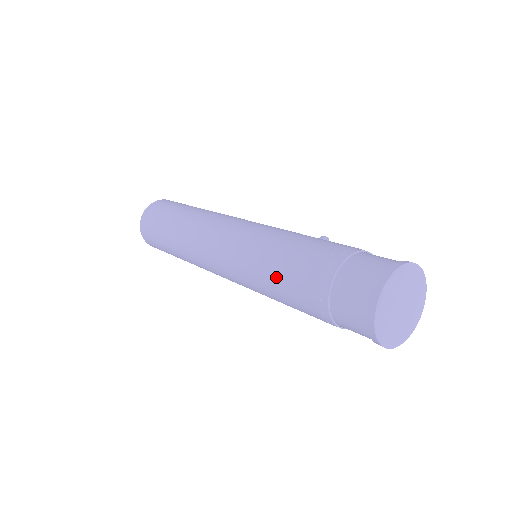
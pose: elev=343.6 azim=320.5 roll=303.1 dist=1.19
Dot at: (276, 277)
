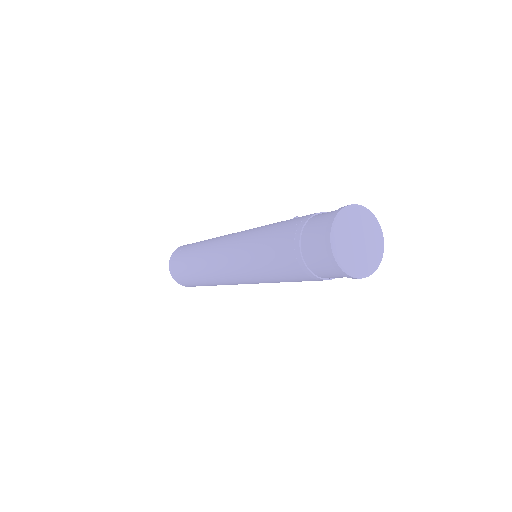
Dot at: (265, 261)
